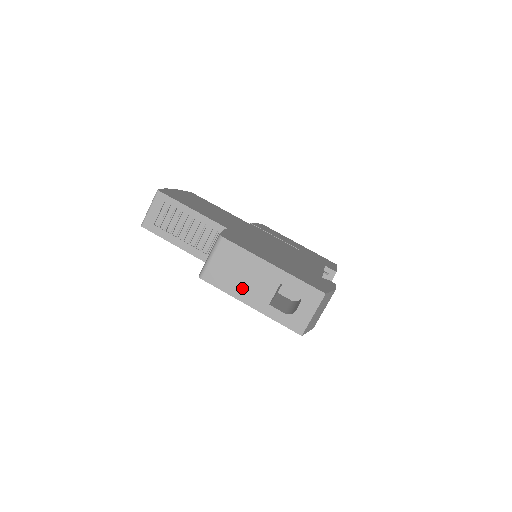
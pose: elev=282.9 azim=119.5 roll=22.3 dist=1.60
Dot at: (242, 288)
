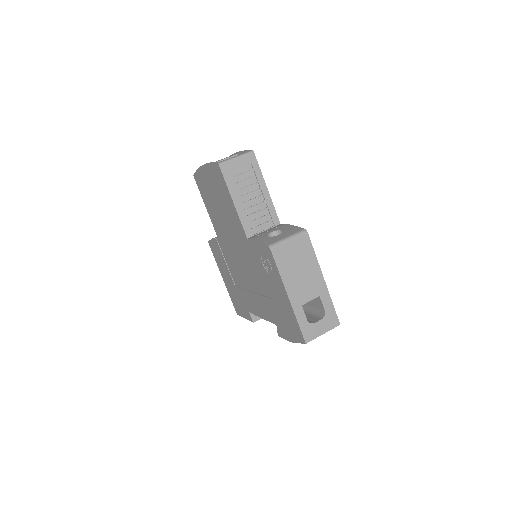
Dot at: (293, 279)
